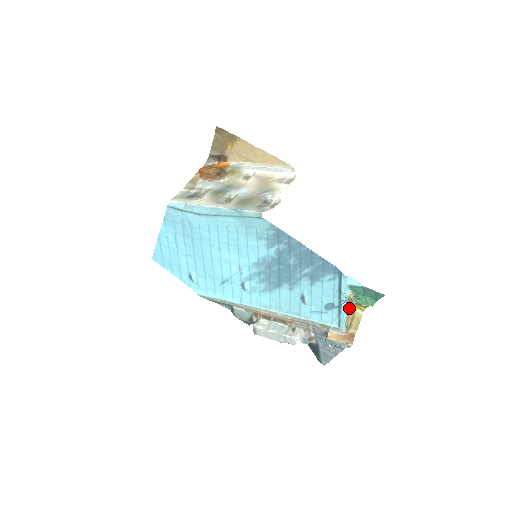
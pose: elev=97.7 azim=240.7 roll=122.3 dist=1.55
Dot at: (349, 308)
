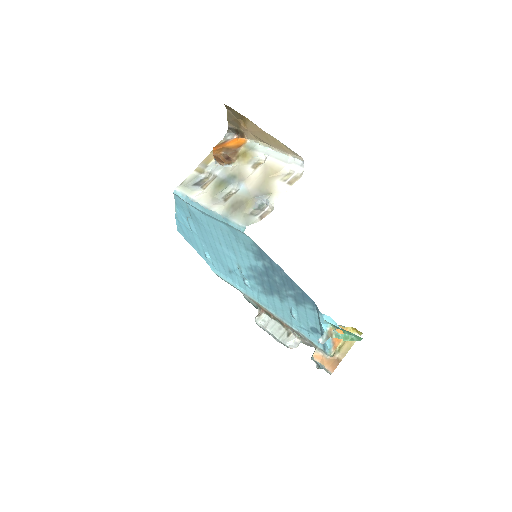
Dot at: occluded
